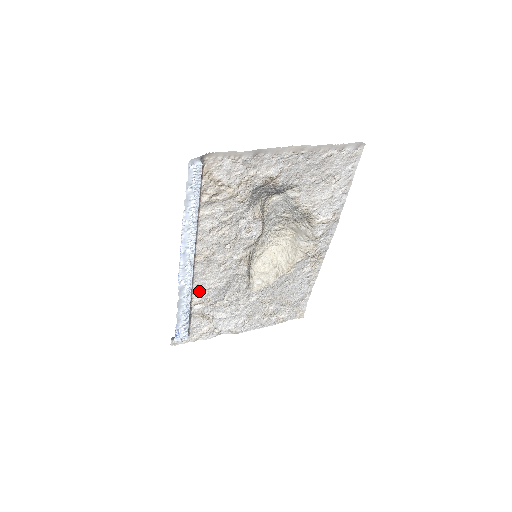
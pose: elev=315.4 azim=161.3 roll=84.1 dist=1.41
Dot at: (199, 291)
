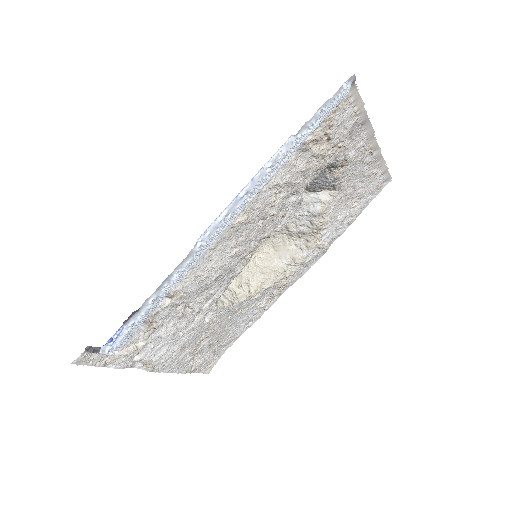
Dot at: (187, 274)
